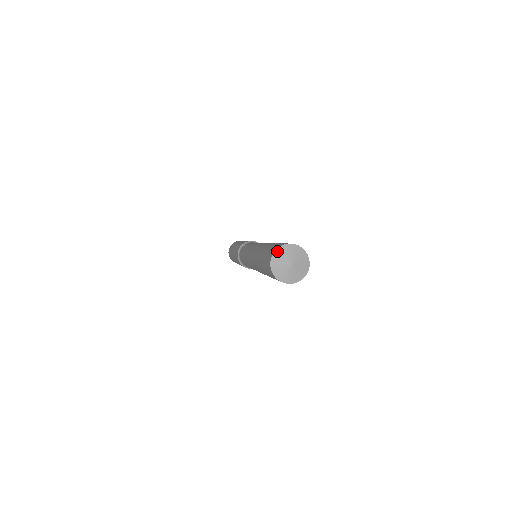
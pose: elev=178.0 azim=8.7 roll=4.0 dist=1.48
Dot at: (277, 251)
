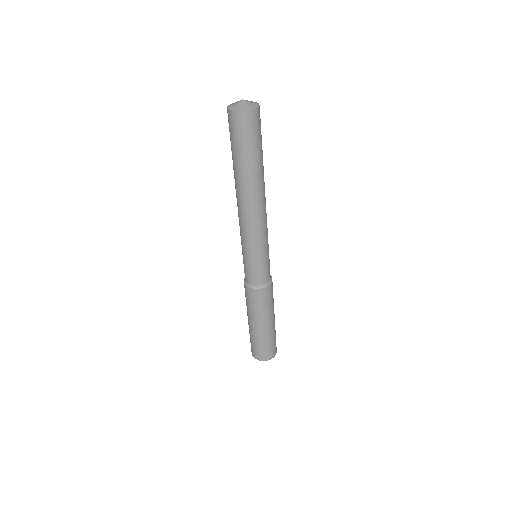
Dot at: (228, 107)
